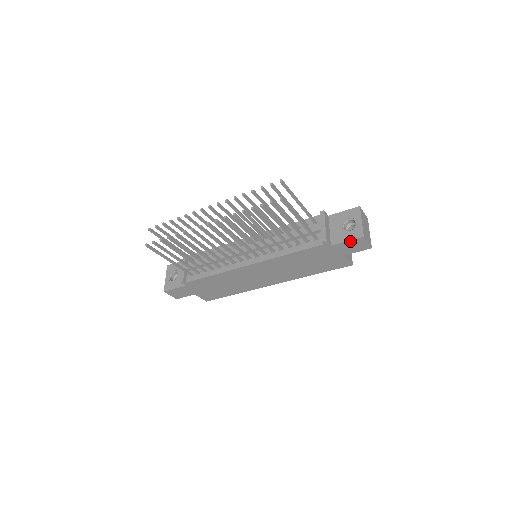
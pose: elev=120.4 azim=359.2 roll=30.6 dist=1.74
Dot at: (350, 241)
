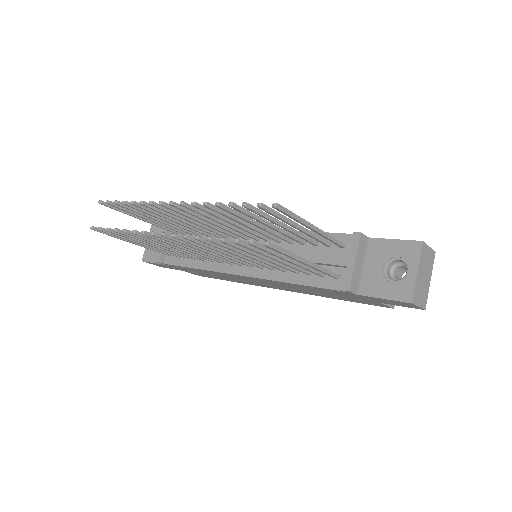
Dot at: (389, 299)
